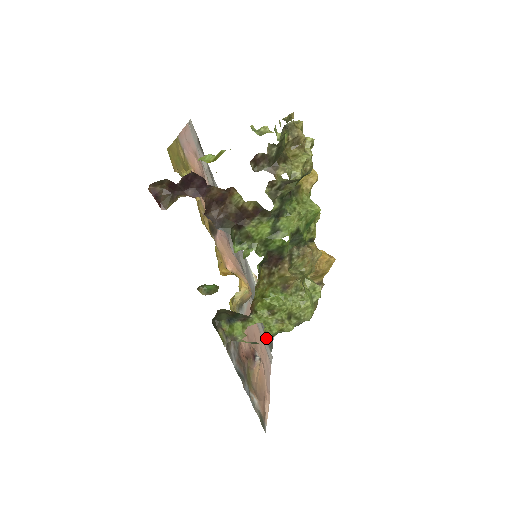
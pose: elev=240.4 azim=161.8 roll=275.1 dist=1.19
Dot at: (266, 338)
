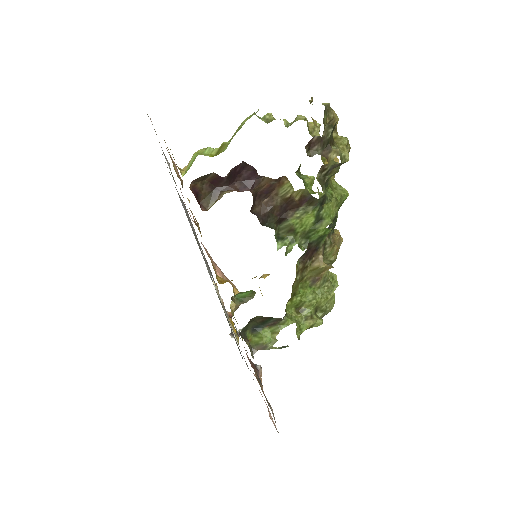
Dot at: occluded
